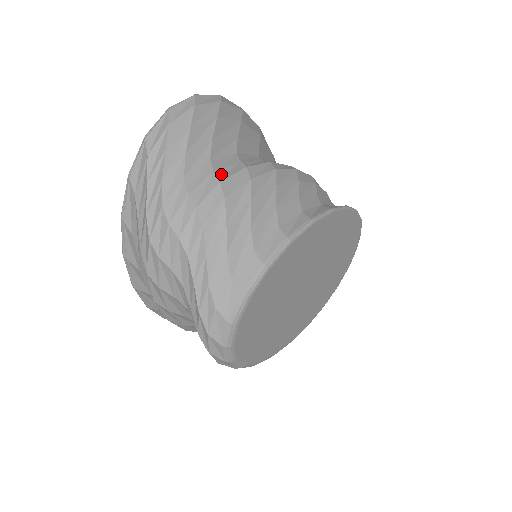
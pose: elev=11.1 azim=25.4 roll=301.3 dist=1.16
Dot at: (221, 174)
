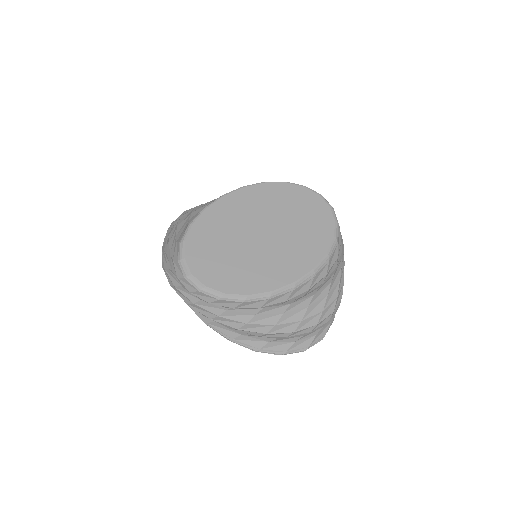
Dot at: occluded
